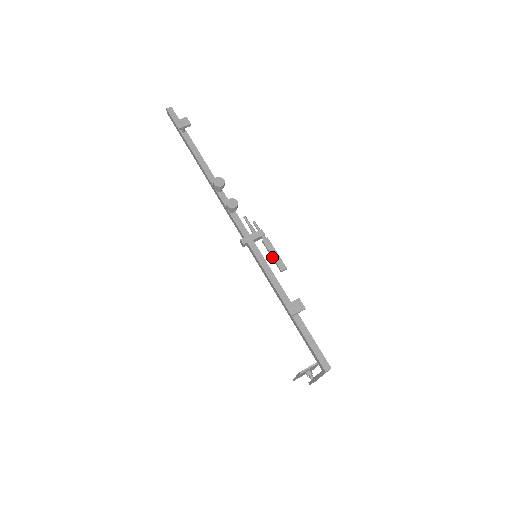
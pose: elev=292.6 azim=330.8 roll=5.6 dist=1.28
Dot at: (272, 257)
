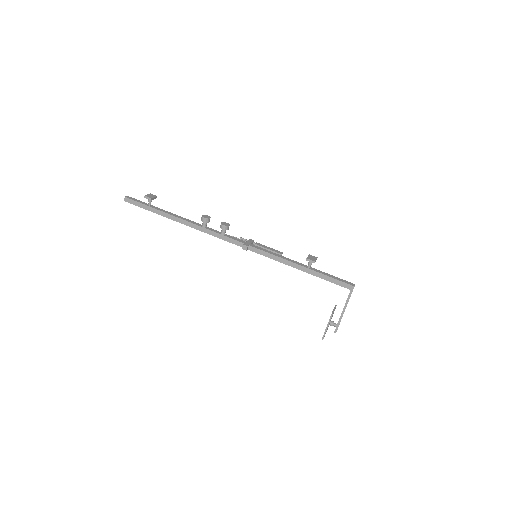
Dot at: (269, 250)
